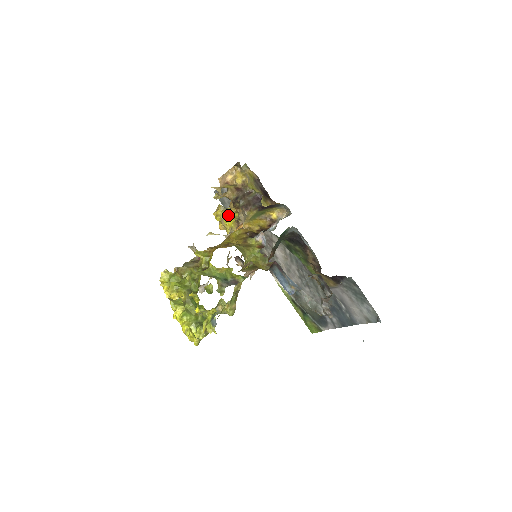
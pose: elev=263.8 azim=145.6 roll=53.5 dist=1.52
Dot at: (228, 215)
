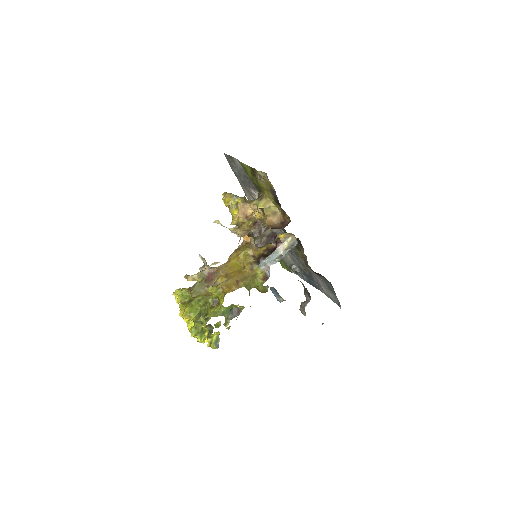
Dot at: (237, 204)
